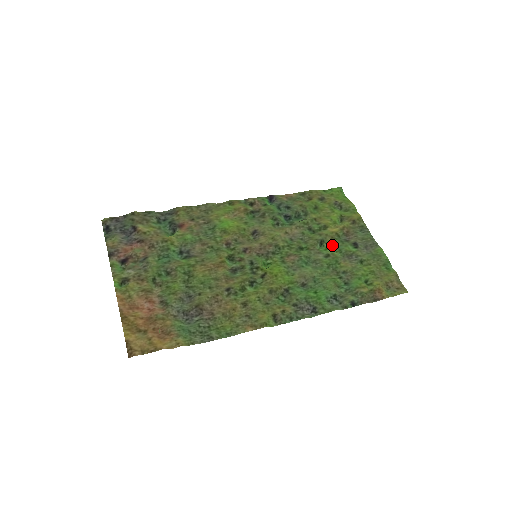
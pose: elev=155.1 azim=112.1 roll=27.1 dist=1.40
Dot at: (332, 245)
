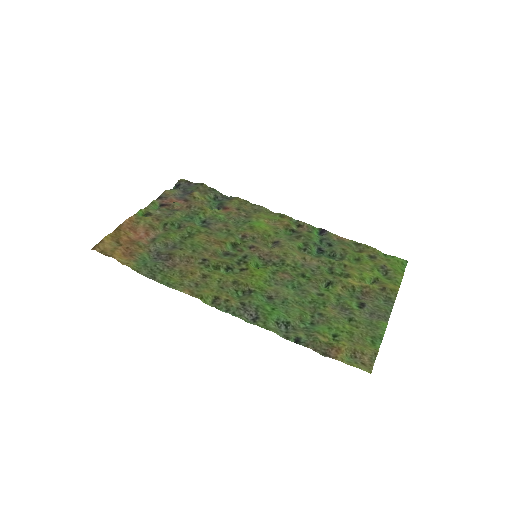
Dot at: (337, 291)
